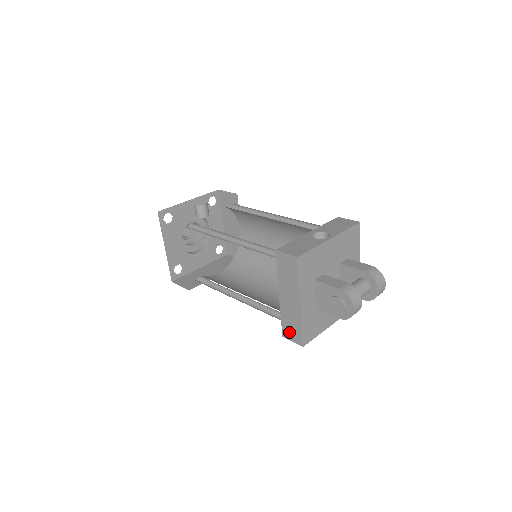
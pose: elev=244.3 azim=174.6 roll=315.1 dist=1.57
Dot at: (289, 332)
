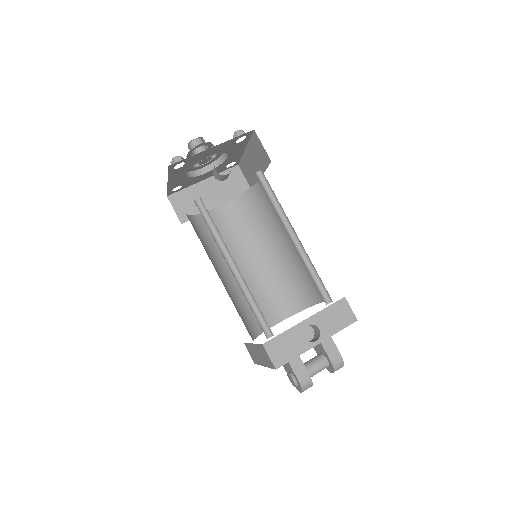
Dot at: (249, 351)
